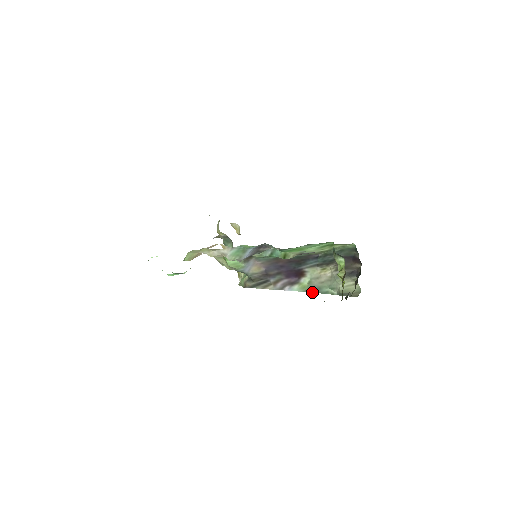
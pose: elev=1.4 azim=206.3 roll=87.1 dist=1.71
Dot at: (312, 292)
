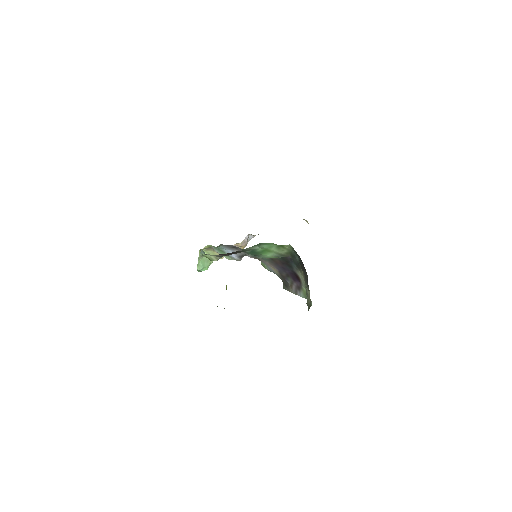
Dot at: occluded
